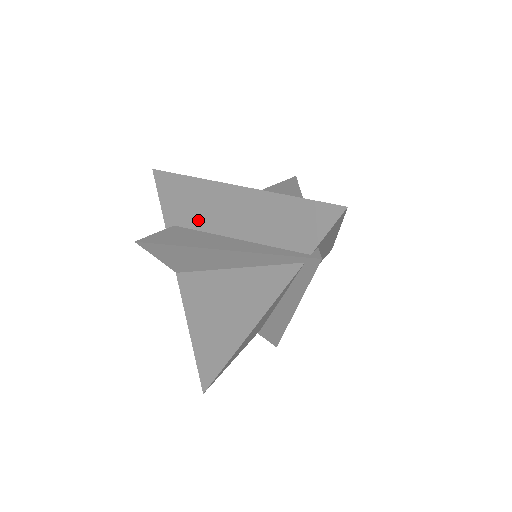
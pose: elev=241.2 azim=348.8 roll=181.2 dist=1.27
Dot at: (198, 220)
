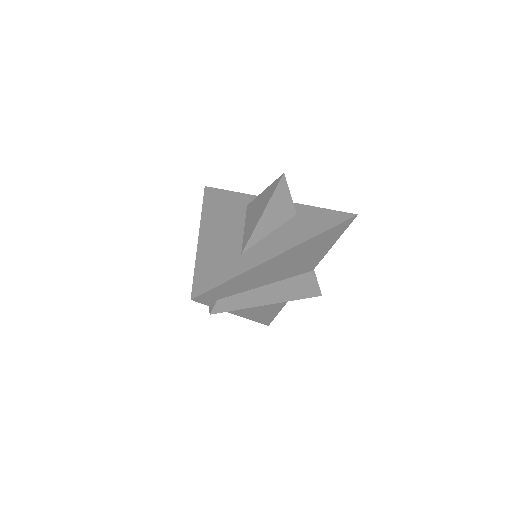
Dot at: occluded
